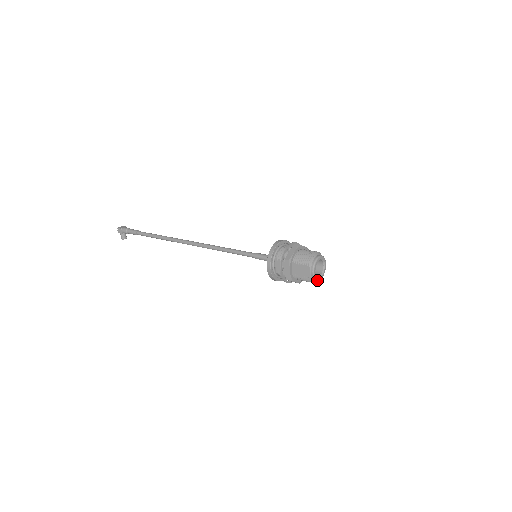
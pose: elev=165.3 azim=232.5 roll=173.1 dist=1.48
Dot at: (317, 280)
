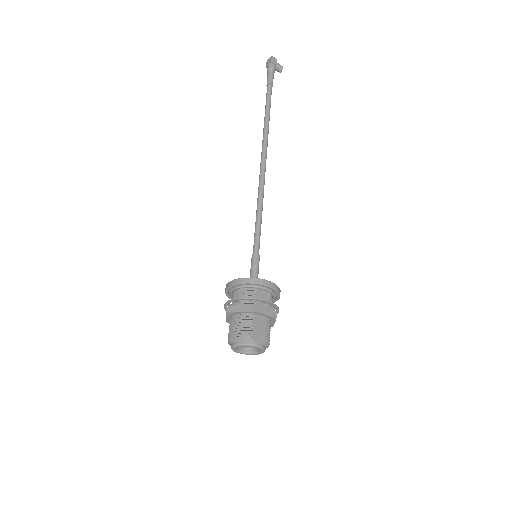
Dot at: (256, 354)
